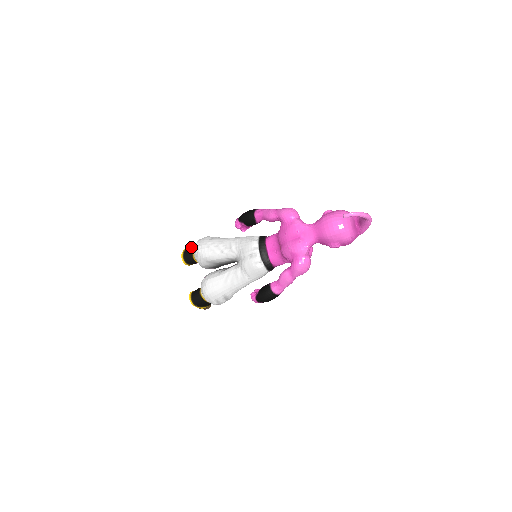
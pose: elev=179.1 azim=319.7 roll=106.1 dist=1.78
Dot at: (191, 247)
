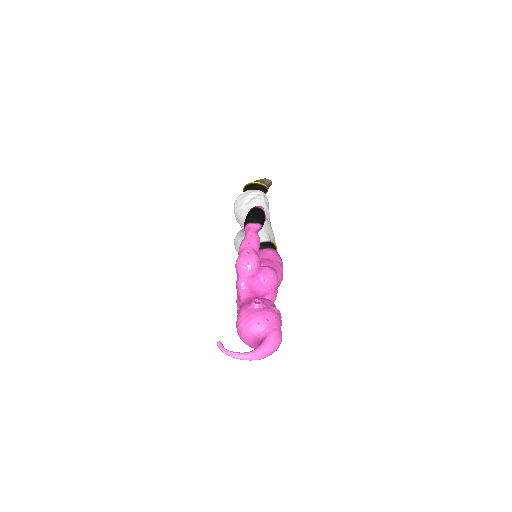
Dot at: (249, 187)
